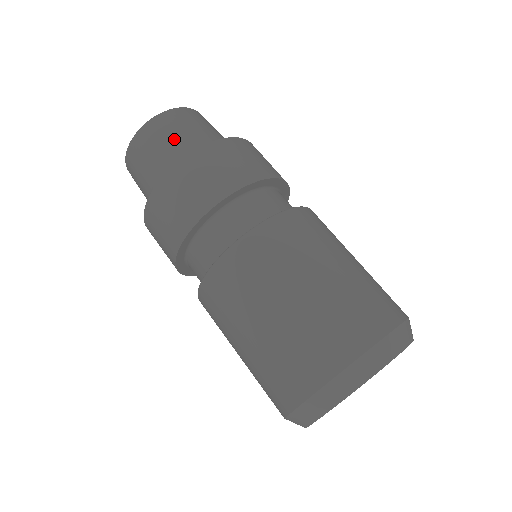
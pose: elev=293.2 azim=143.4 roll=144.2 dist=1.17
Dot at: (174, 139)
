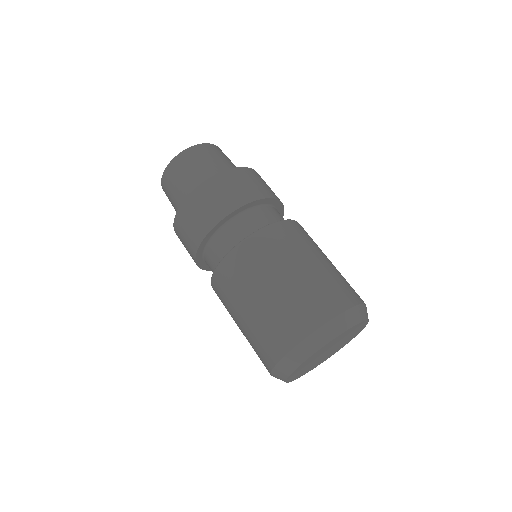
Dot at: (221, 160)
